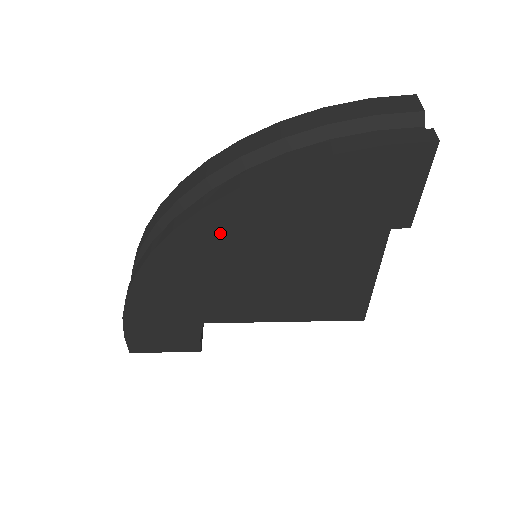
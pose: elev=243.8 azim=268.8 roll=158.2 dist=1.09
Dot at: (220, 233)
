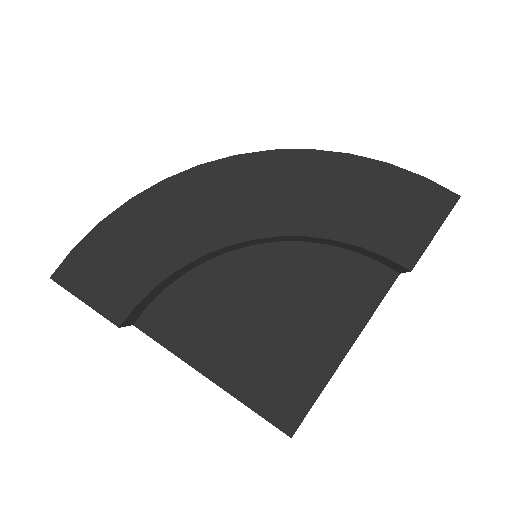
Dot at: (267, 180)
